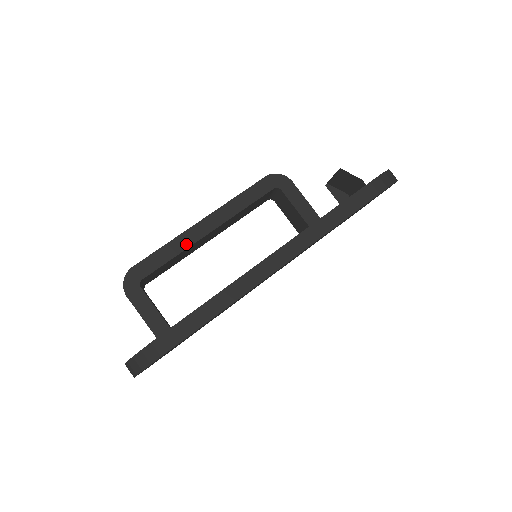
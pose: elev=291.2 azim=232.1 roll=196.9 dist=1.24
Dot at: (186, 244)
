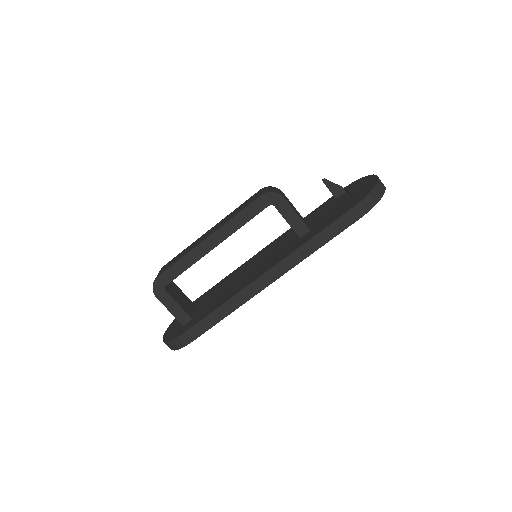
Dot at: (197, 258)
